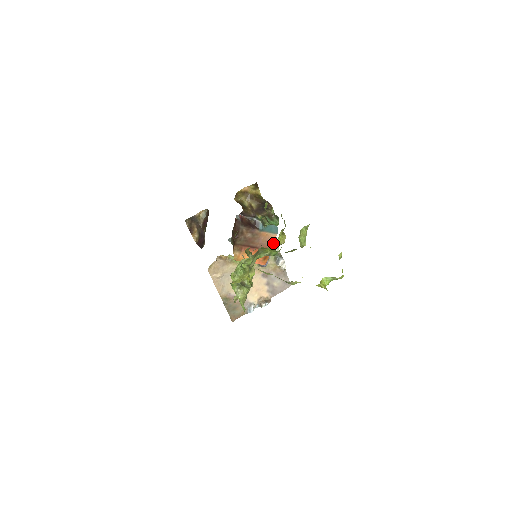
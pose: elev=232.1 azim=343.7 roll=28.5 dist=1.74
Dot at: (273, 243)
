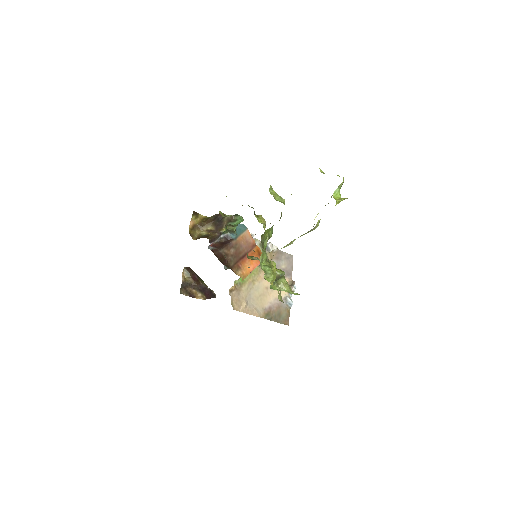
Dot at: (252, 238)
